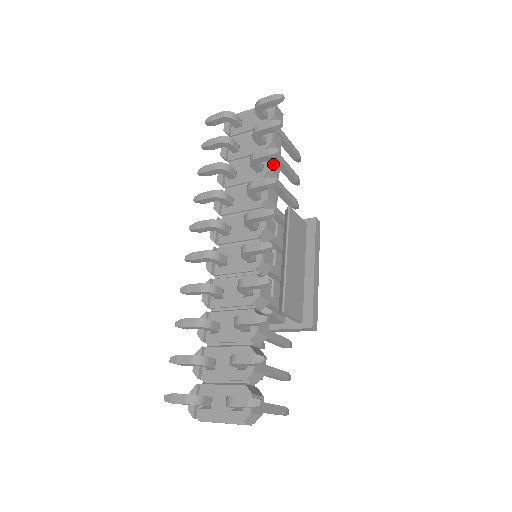
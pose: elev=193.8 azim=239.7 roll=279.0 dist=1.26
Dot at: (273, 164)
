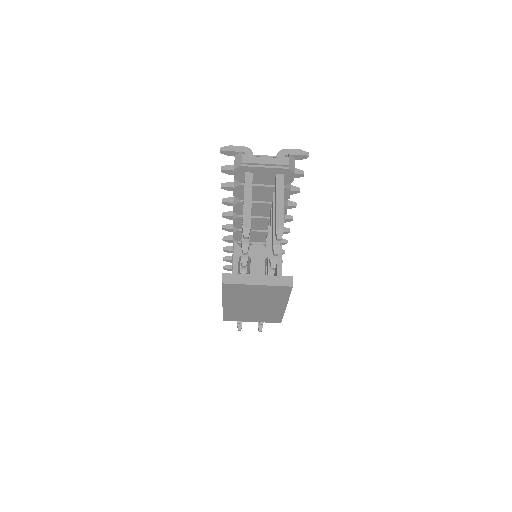
Dot at: occluded
